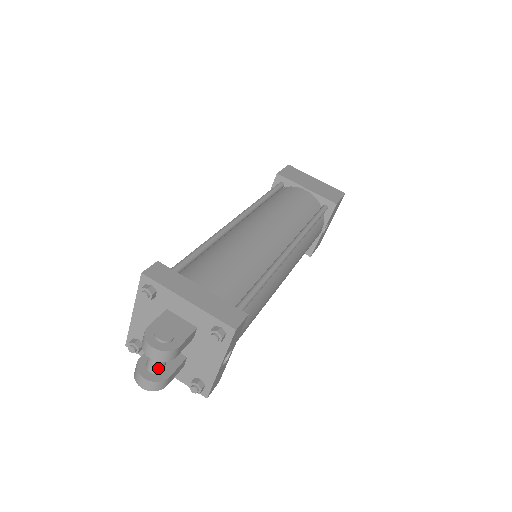
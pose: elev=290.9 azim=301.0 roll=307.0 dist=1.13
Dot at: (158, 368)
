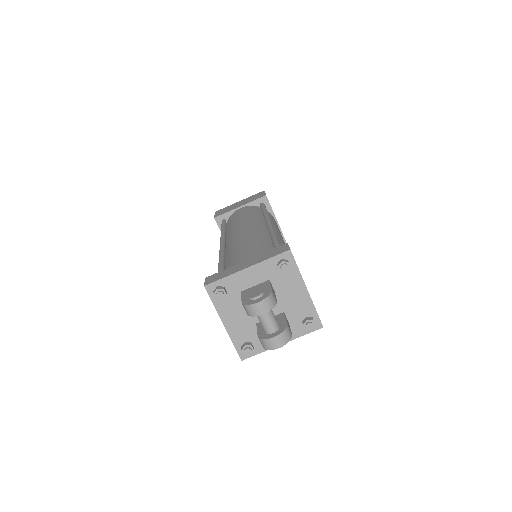
Dot at: (275, 324)
